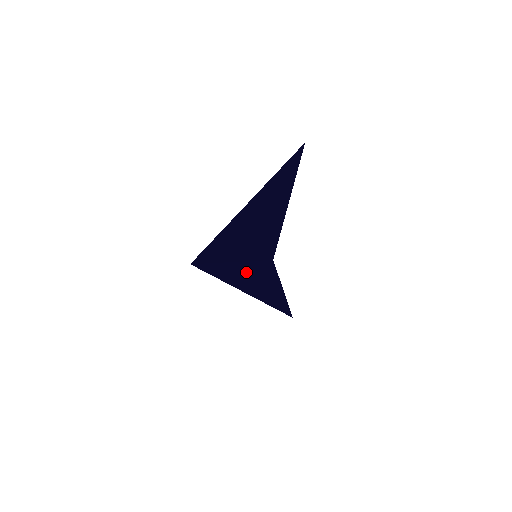
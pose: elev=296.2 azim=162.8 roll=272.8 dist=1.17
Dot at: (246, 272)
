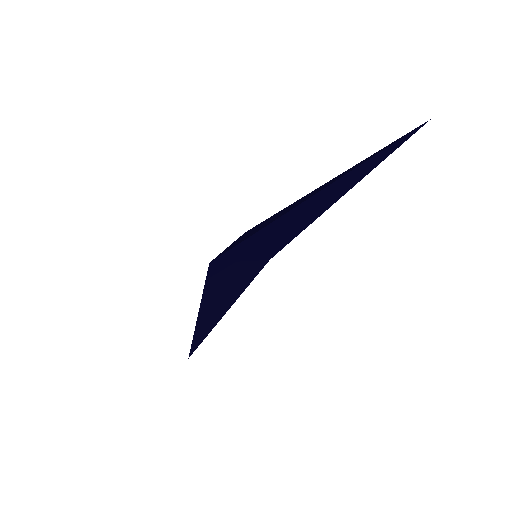
Dot at: (234, 279)
